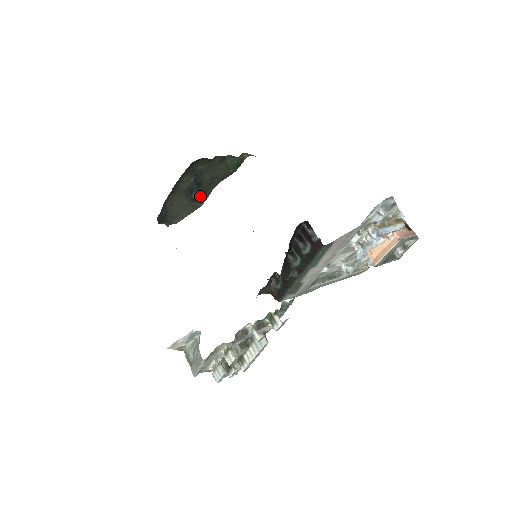
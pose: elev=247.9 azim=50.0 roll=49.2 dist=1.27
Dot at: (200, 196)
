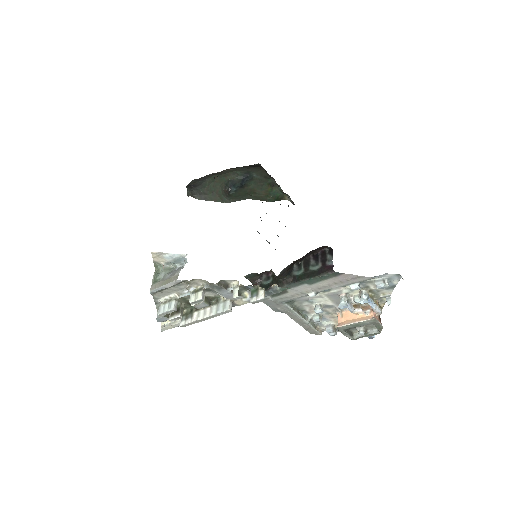
Dot at: (233, 195)
